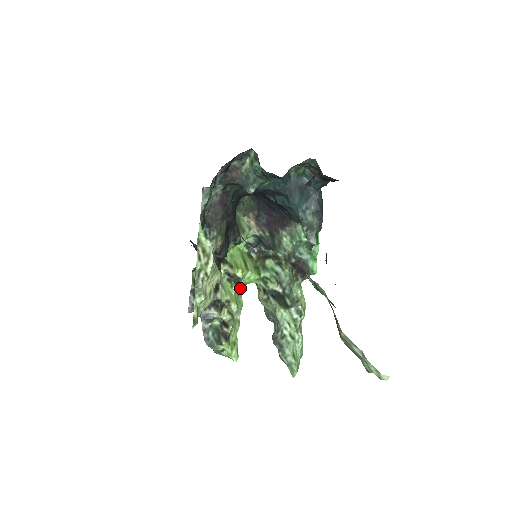
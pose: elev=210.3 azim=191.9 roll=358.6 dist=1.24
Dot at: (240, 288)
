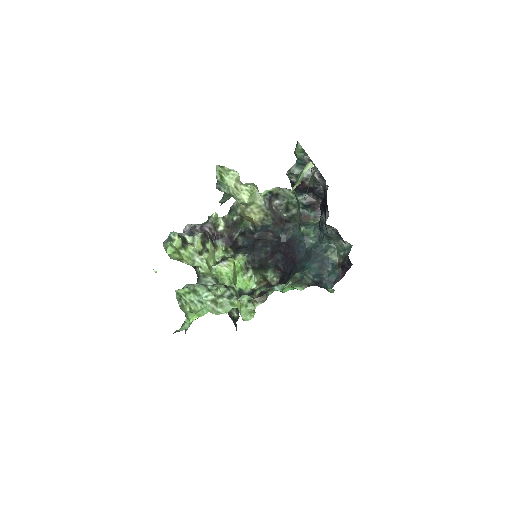
Dot at: (215, 271)
